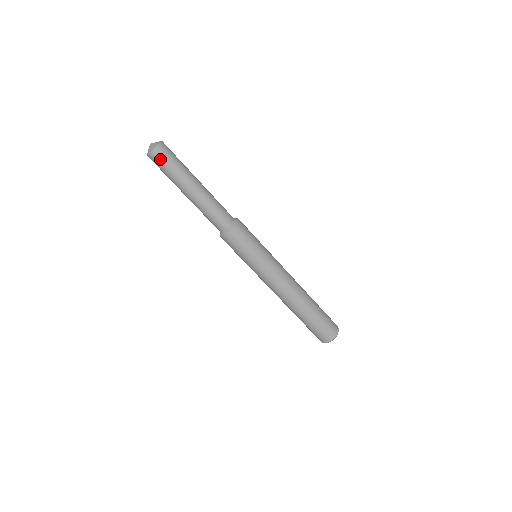
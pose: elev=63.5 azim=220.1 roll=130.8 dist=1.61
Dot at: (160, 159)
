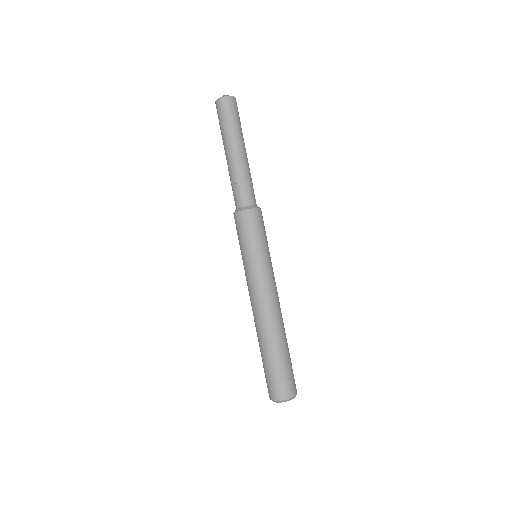
Dot at: (225, 108)
